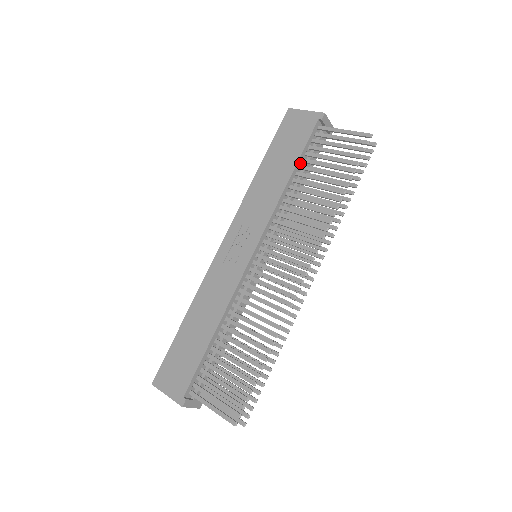
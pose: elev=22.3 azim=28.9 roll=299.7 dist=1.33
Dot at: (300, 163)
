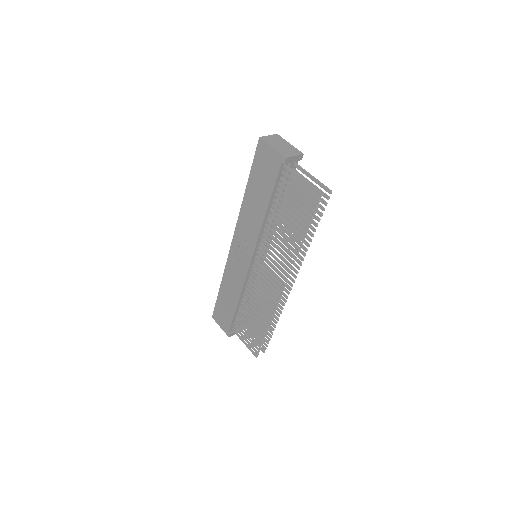
Dot at: (274, 197)
